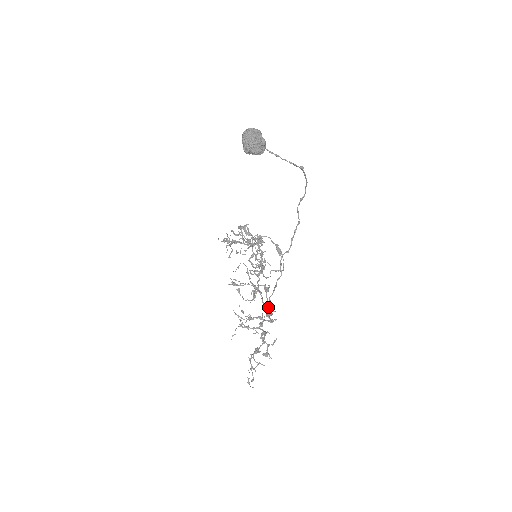
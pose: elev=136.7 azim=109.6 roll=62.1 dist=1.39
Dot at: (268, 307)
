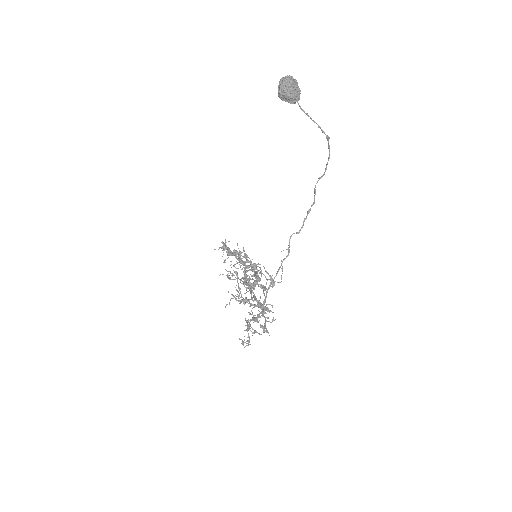
Dot at: occluded
